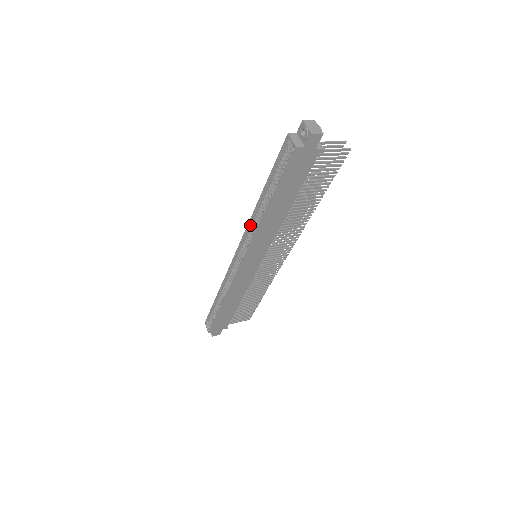
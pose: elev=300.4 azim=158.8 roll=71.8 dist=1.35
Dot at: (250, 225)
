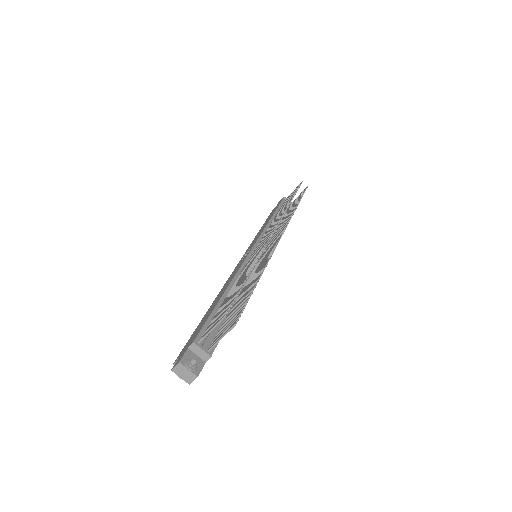
Dot at: occluded
